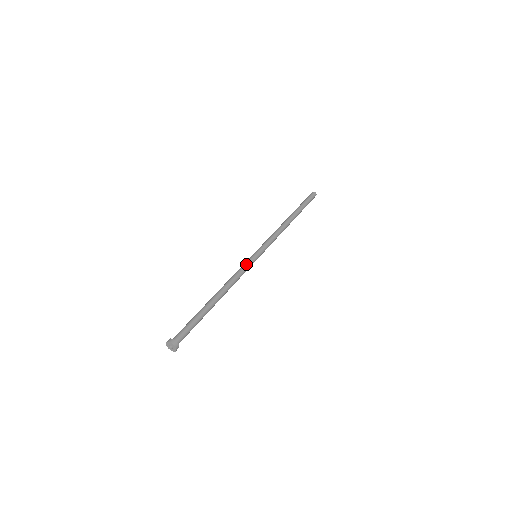
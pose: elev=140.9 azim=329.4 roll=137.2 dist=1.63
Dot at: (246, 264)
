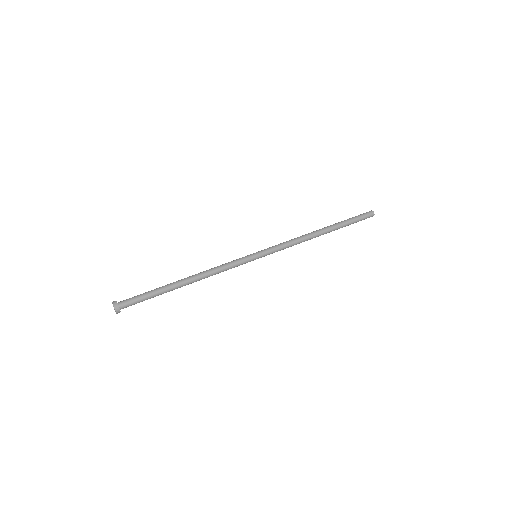
Dot at: (236, 259)
